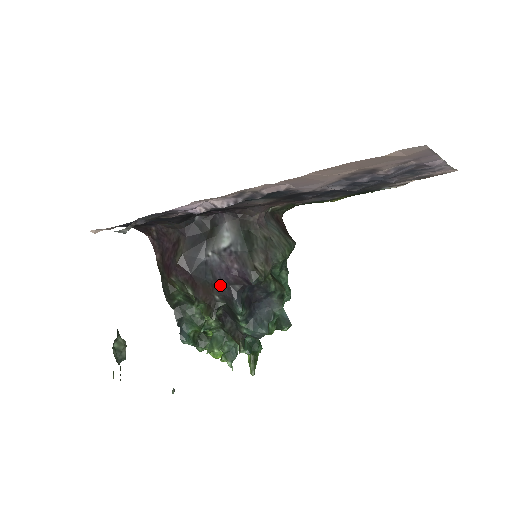
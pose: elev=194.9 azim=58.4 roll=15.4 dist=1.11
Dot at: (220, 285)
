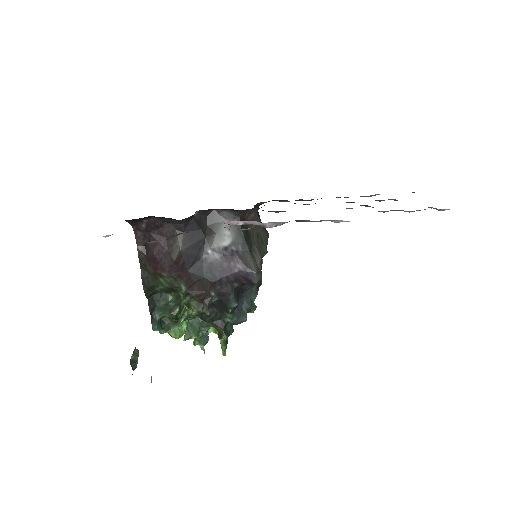
Dot at: (219, 283)
